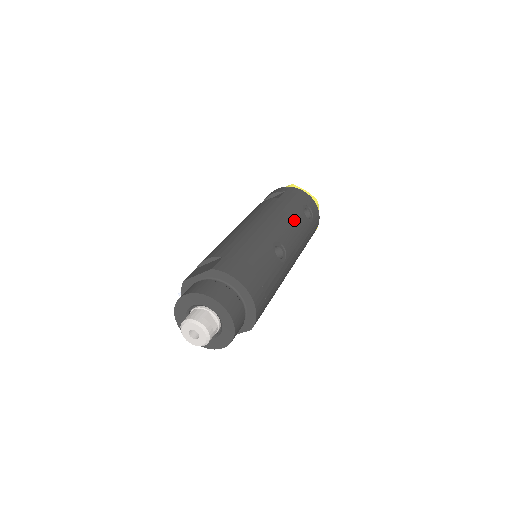
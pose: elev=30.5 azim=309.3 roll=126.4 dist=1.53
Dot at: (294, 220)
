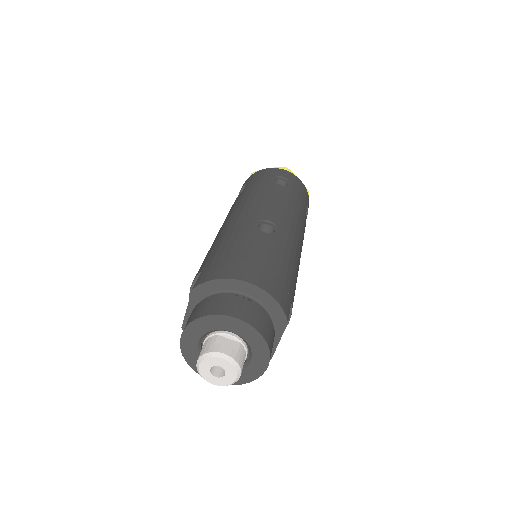
Dot at: (267, 194)
